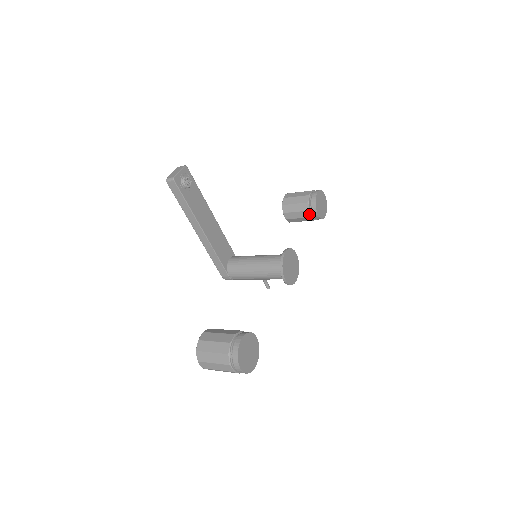
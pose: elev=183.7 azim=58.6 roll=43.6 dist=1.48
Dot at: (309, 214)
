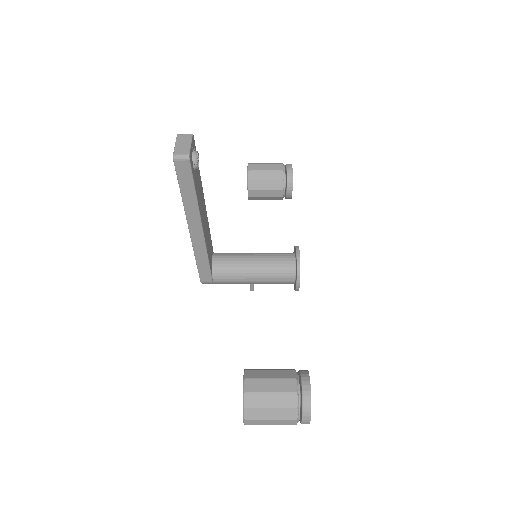
Dot at: (282, 193)
